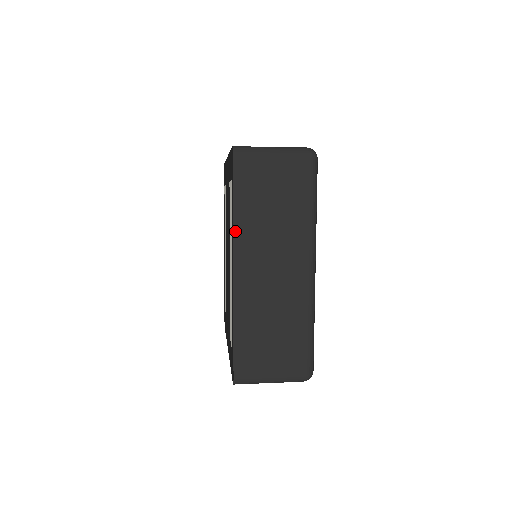
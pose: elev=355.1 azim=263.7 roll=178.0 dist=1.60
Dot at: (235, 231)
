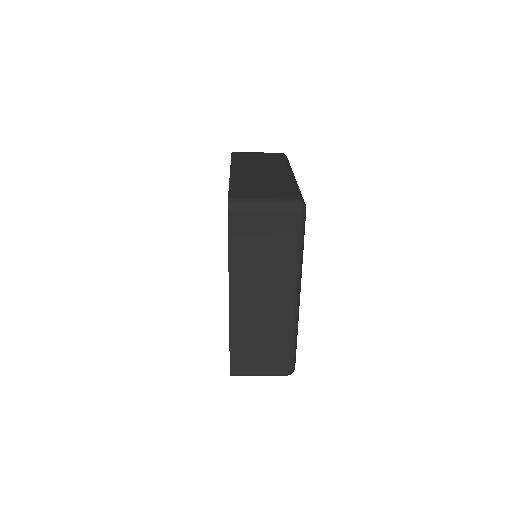
Dot at: (230, 271)
